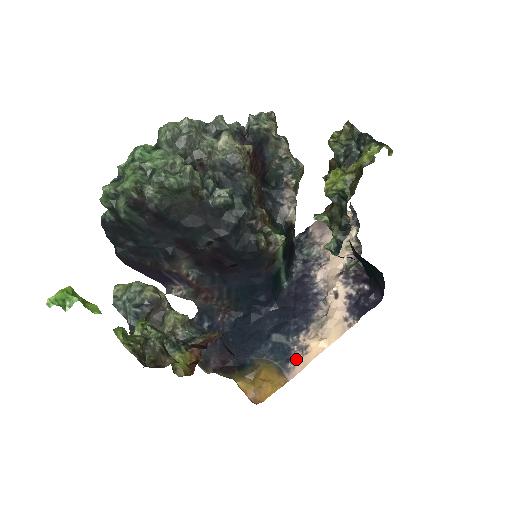
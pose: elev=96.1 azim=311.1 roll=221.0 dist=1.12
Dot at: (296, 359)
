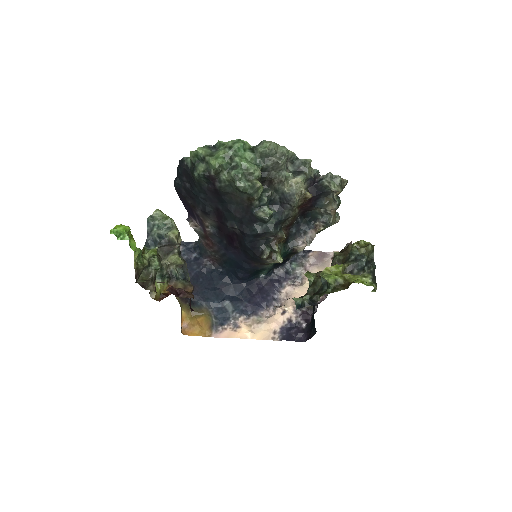
Dot at: (227, 328)
